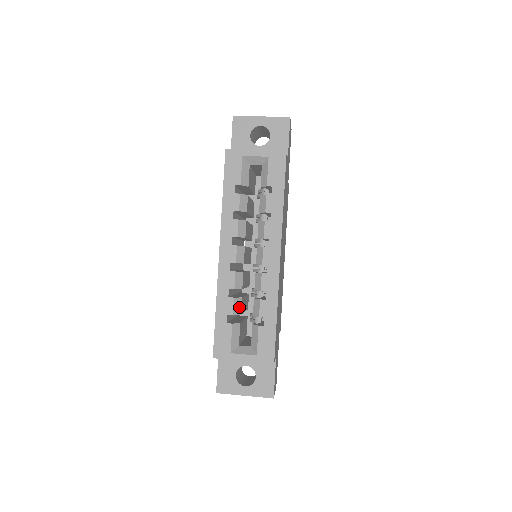
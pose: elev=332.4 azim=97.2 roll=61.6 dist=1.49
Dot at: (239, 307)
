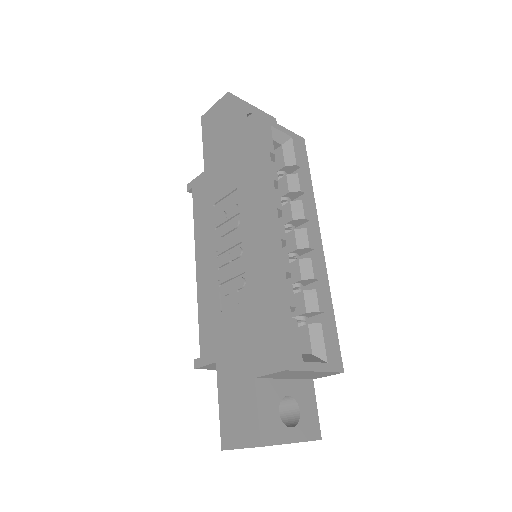
Dot at: occluded
